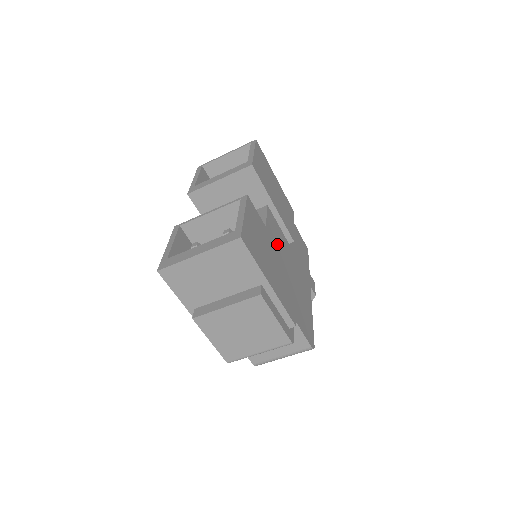
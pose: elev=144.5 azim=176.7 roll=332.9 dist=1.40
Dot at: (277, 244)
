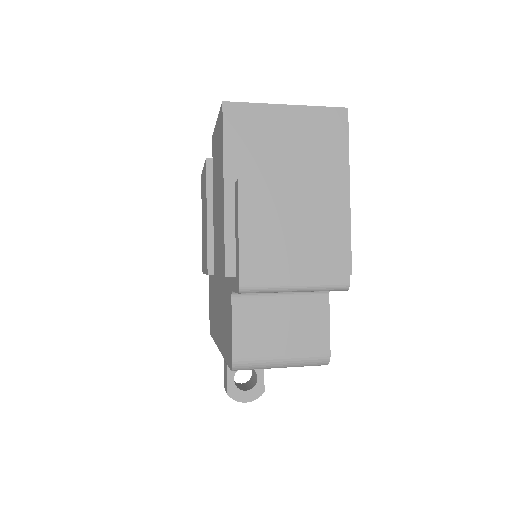
Dot at: occluded
